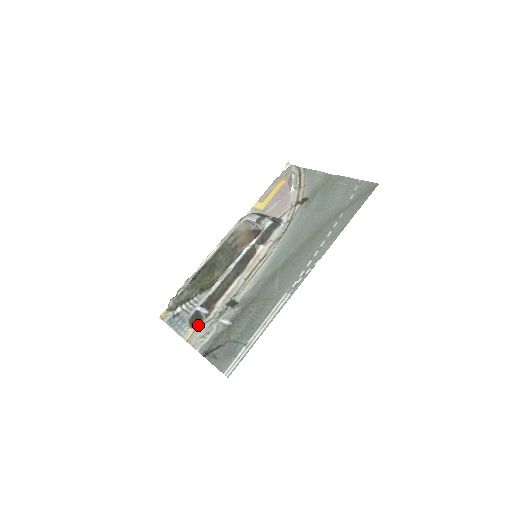
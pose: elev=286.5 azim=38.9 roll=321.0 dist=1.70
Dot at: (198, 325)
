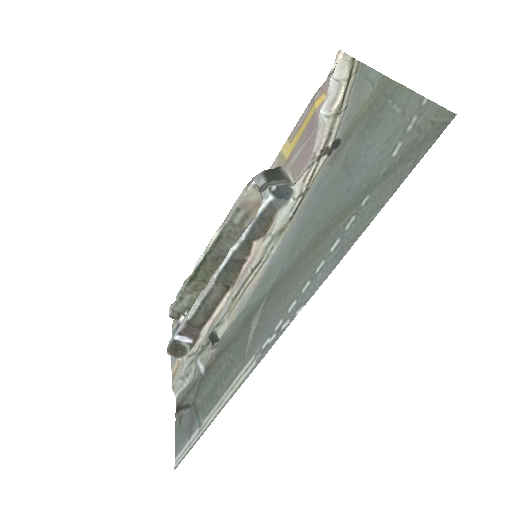
Dot at: (181, 358)
